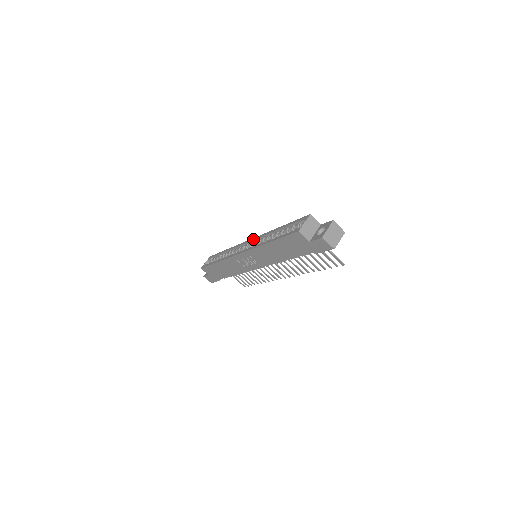
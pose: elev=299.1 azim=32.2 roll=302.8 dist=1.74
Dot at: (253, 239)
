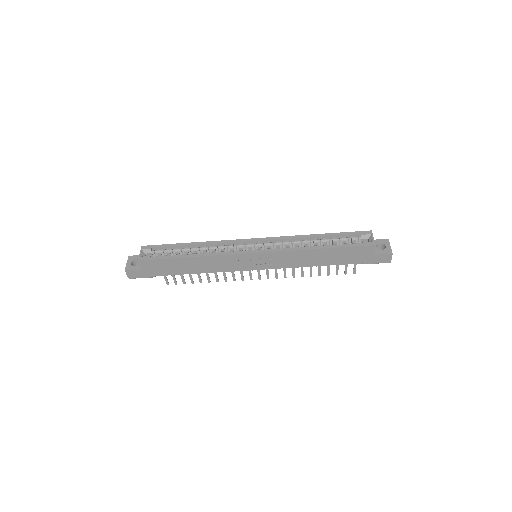
Dot at: (267, 239)
